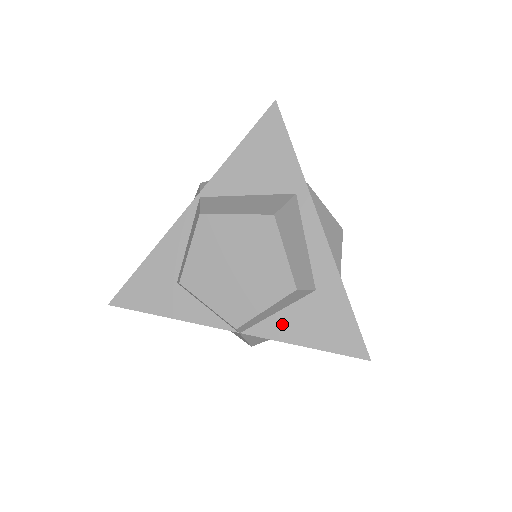
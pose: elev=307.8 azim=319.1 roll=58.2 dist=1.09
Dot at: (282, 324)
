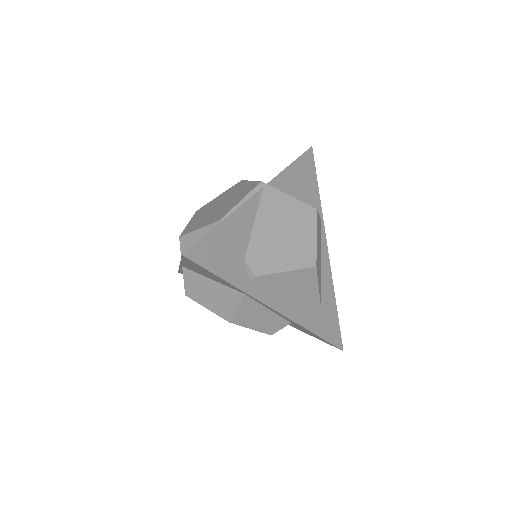
Dot at: occluded
